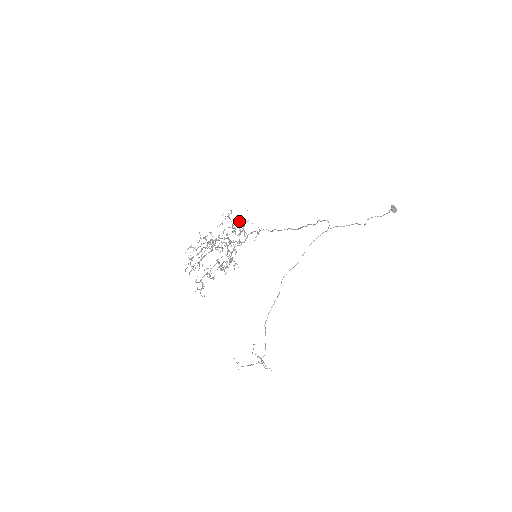
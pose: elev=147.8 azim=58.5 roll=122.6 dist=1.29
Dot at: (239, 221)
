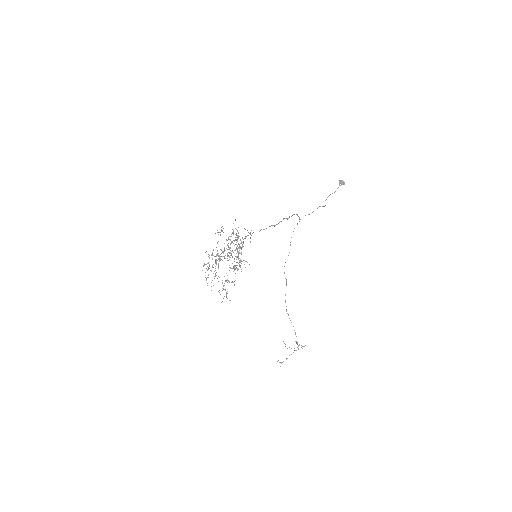
Dot at: (232, 232)
